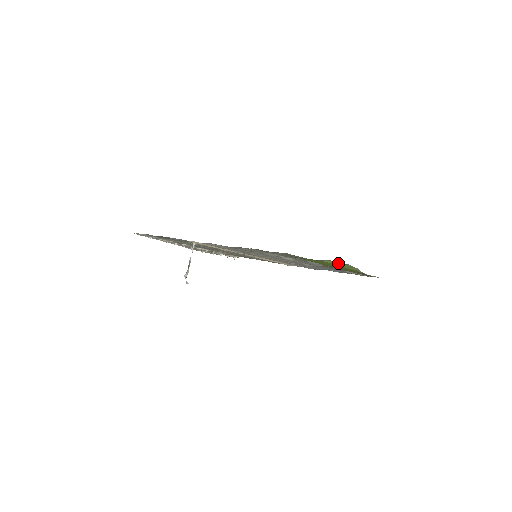
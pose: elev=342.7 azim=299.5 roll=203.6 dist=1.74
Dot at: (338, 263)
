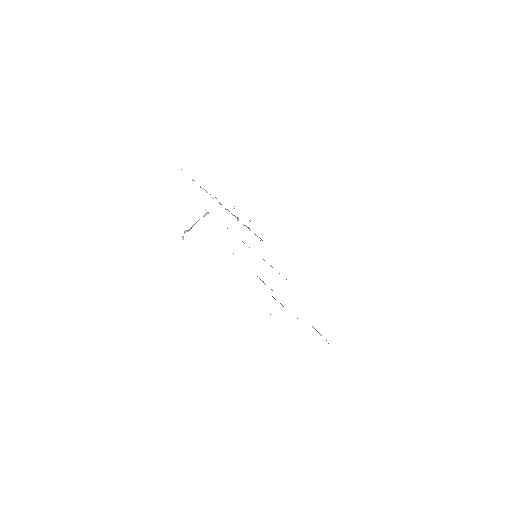
Dot at: occluded
